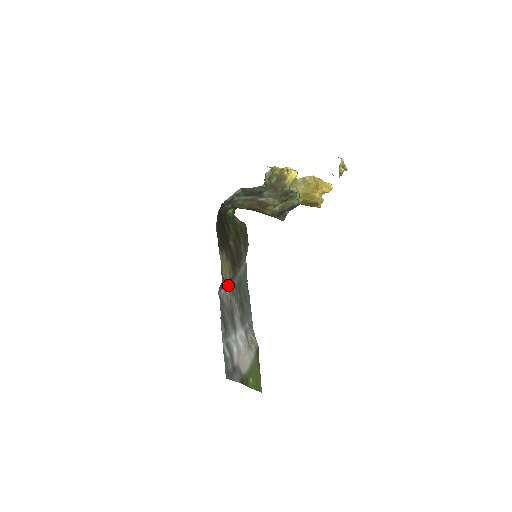
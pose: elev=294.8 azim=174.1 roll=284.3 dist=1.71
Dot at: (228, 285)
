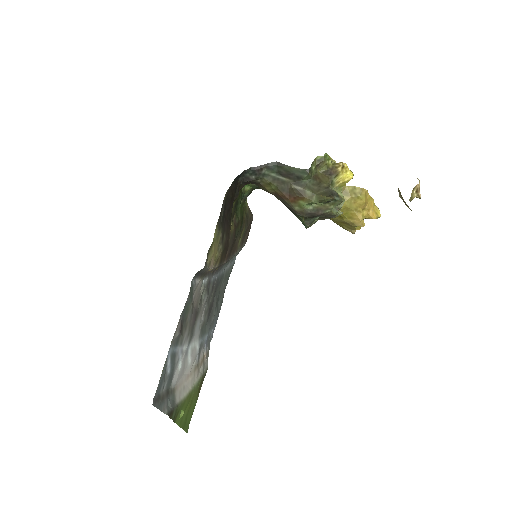
Dot at: (207, 276)
